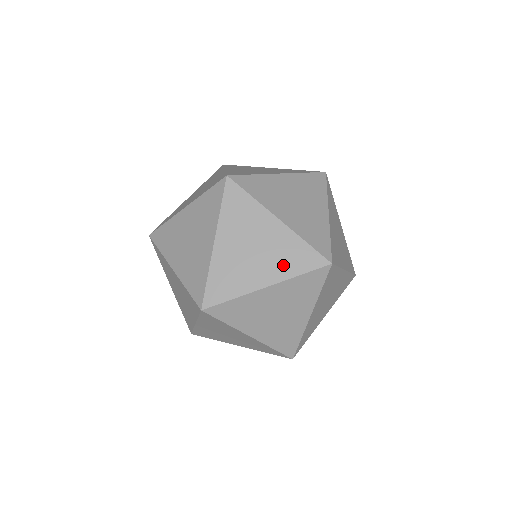
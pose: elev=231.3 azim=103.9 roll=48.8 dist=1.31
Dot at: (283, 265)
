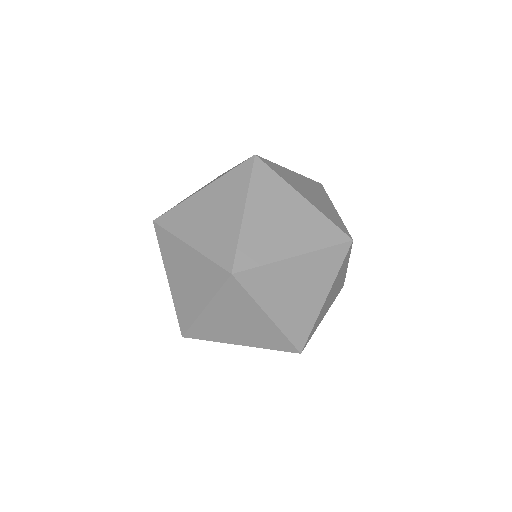
Dot at: (310, 237)
